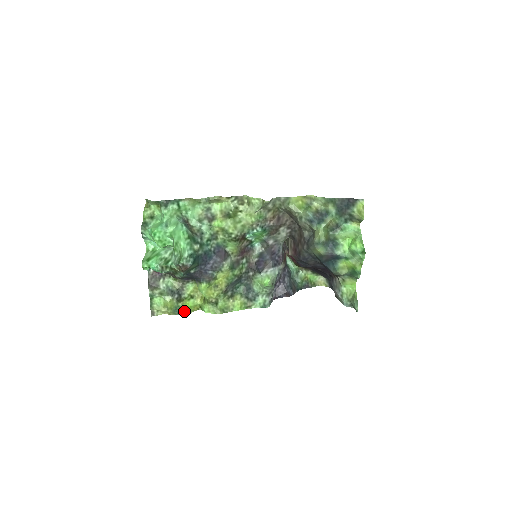
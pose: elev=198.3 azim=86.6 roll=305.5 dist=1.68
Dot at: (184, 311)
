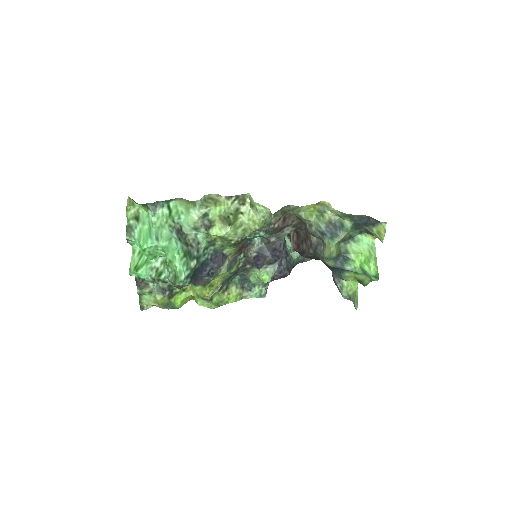
Dot at: (176, 306)
